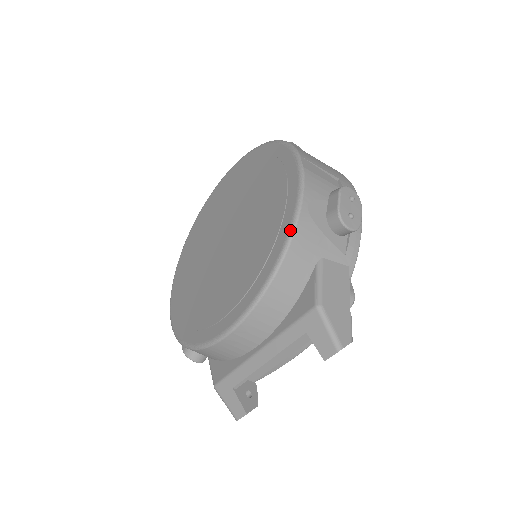
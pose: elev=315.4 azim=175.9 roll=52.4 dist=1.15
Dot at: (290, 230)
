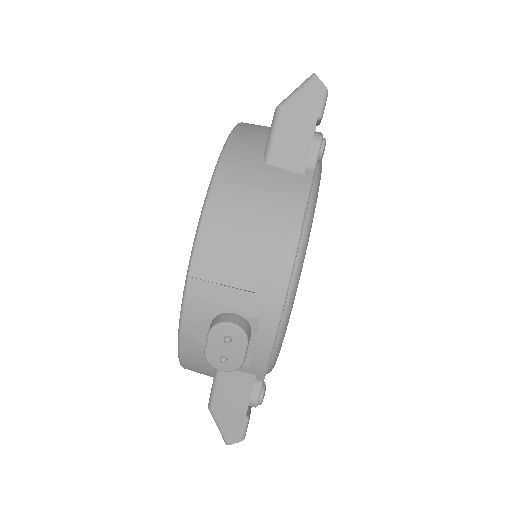
Dot at: occluded
